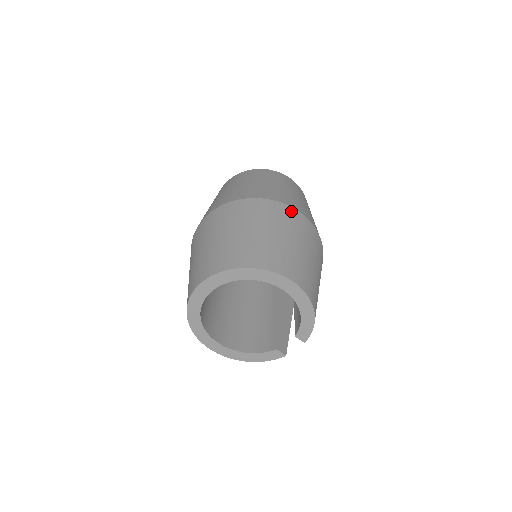
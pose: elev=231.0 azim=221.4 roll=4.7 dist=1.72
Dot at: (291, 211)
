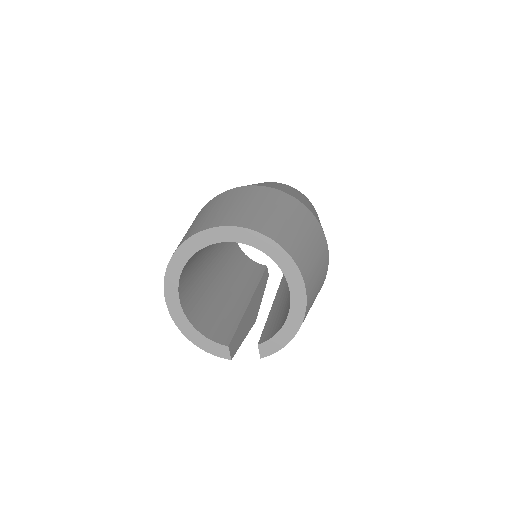
Dot at: (323, 237)
